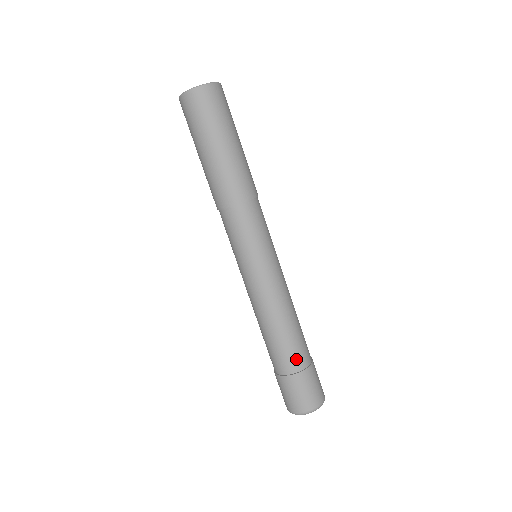
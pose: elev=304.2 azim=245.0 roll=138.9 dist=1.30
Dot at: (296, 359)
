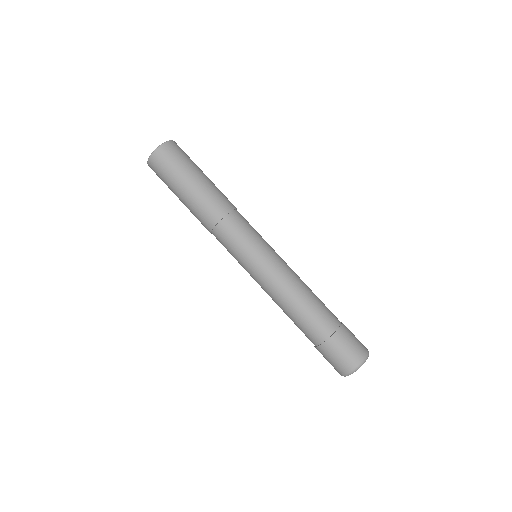
Dot at: (328, 321)
